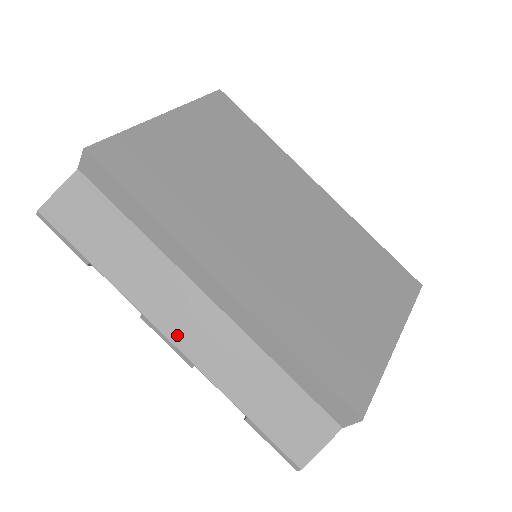
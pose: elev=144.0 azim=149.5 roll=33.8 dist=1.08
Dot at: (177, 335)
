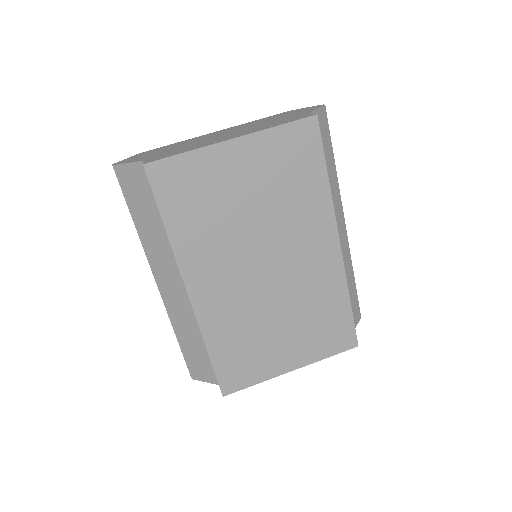
Dot at: (161, 286)
